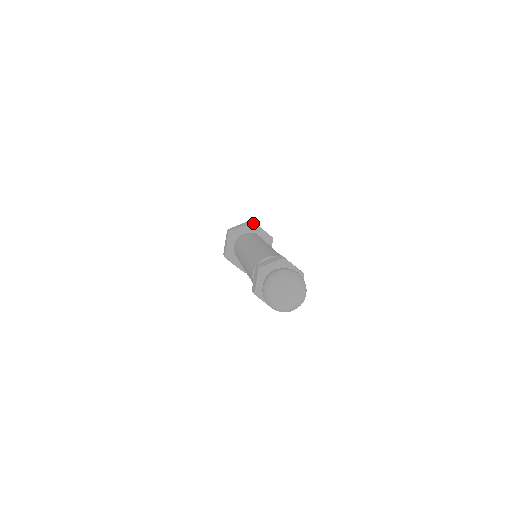
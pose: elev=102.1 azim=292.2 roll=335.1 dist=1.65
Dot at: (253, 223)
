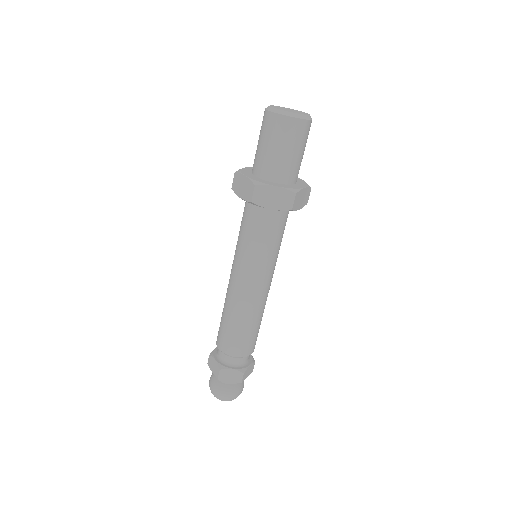
Dot at: occluded
